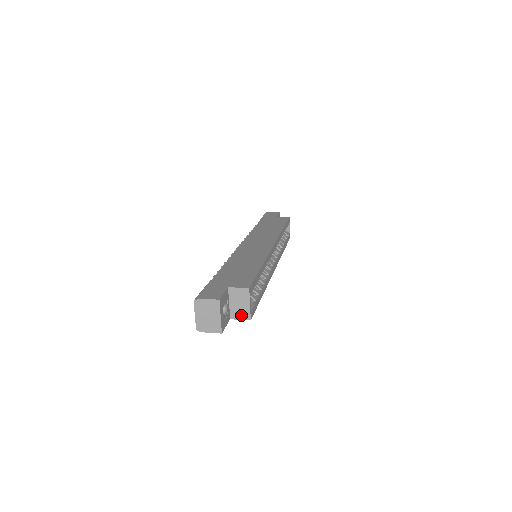
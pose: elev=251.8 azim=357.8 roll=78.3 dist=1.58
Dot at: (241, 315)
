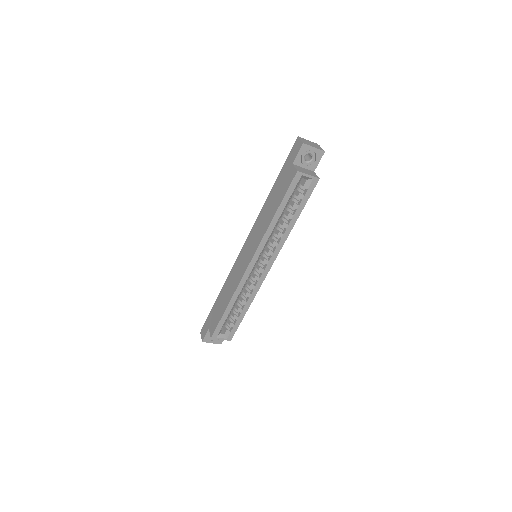
Dot at: occluded
